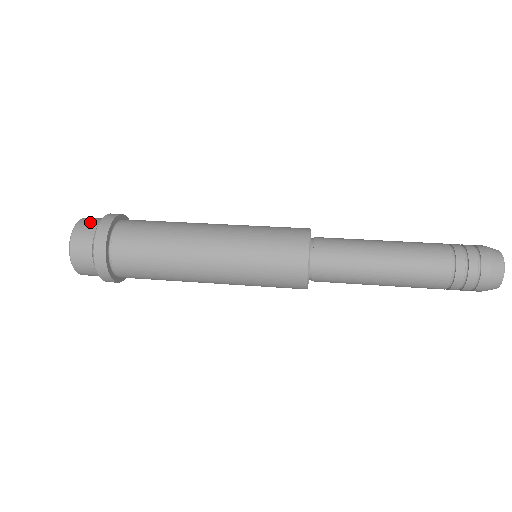
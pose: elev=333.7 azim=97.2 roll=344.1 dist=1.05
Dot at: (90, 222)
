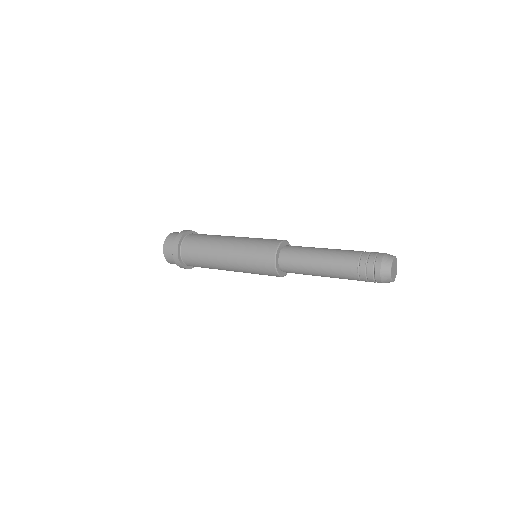
Dot at: (173, 236)
